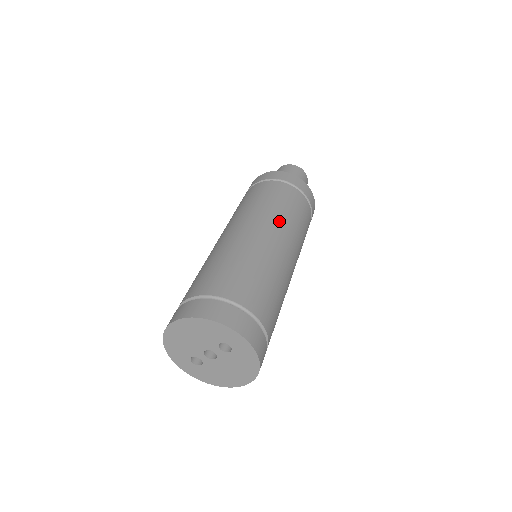
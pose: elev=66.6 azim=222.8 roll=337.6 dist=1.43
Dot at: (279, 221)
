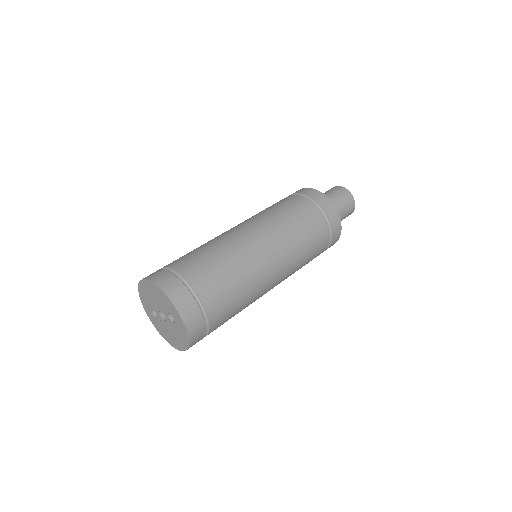
Dot at: (284, 240)
